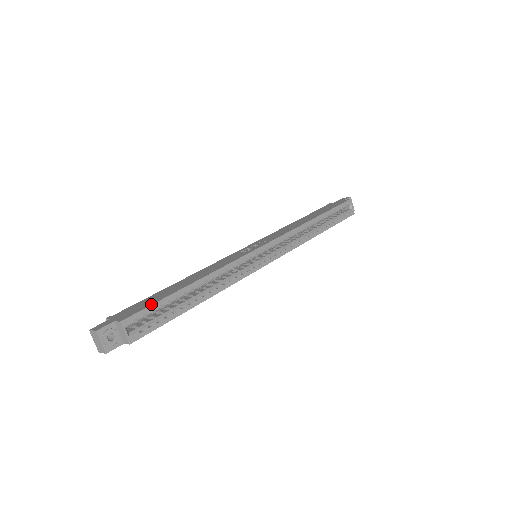
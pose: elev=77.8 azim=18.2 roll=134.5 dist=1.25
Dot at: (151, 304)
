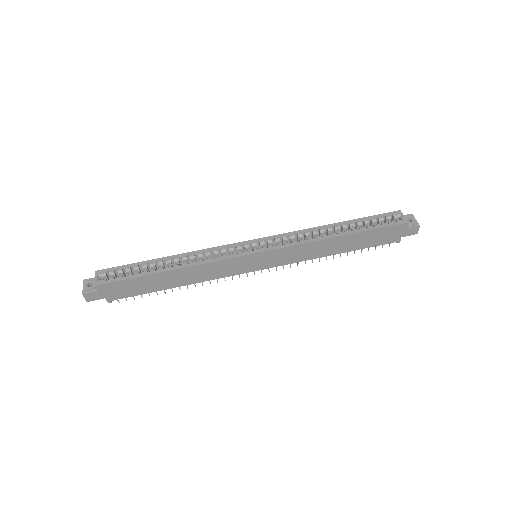
Dot at: (125, 266)
